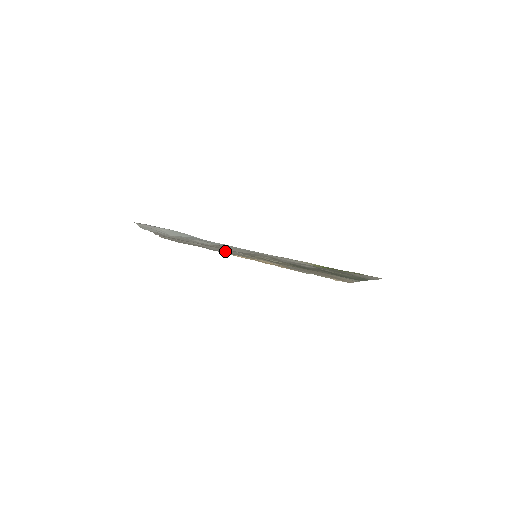
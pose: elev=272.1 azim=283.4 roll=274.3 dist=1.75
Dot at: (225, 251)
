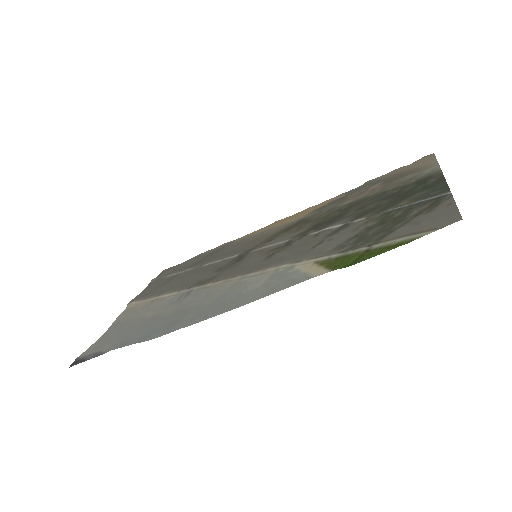
Dot at: (227, 252)
